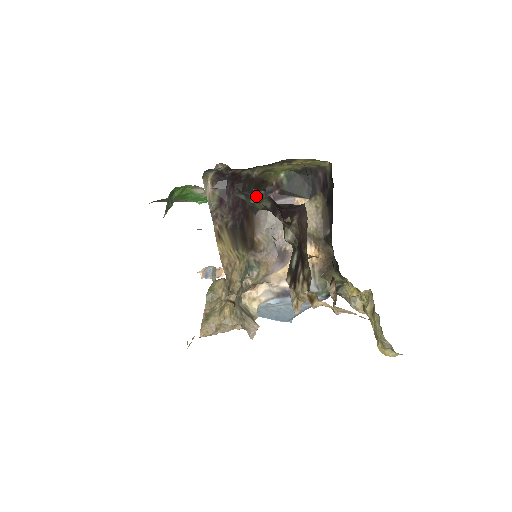
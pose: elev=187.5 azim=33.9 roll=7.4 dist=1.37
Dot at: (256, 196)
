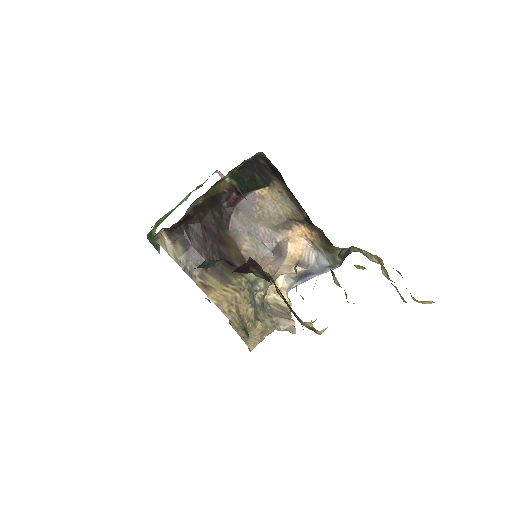
Dot at: (204, 266)
